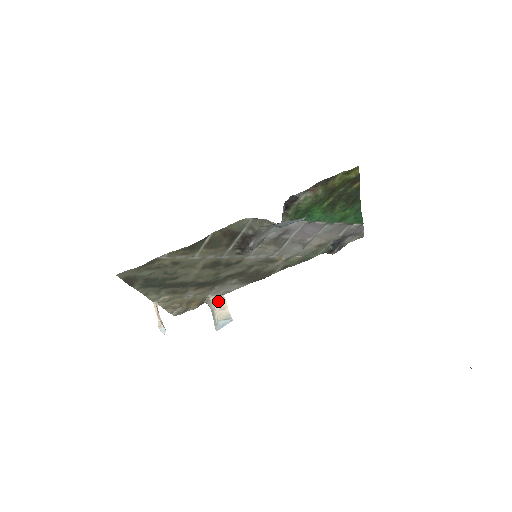
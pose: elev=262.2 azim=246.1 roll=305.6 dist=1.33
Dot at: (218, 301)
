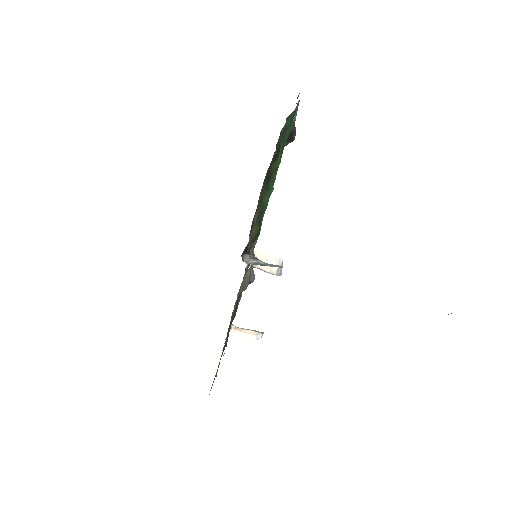
Dot at: occluded
